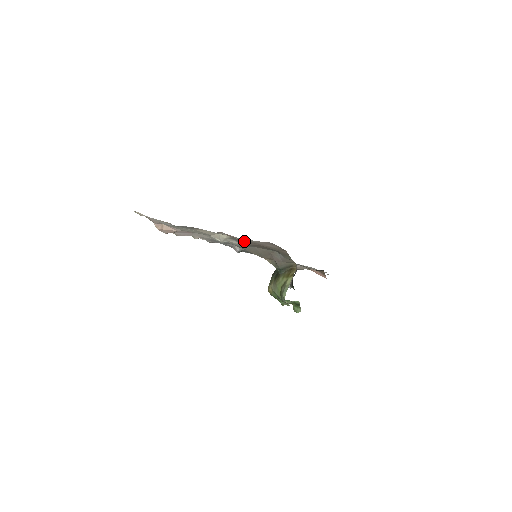
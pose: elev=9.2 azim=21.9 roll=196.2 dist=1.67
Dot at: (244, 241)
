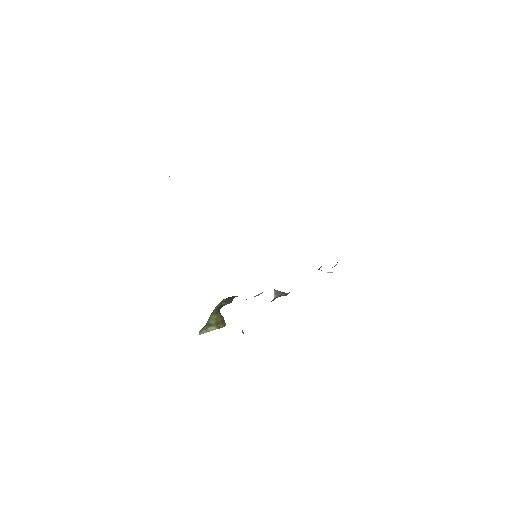
Dot at: occluded
